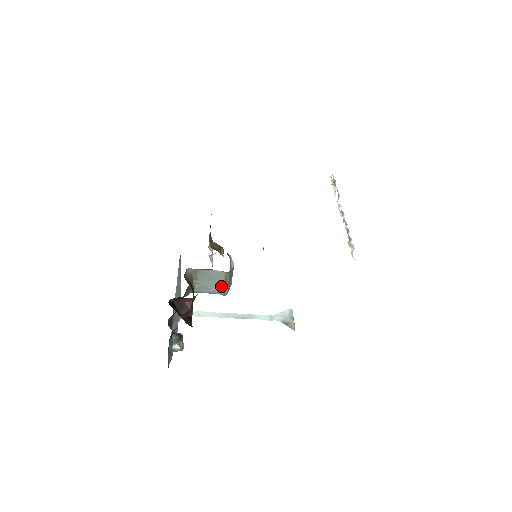
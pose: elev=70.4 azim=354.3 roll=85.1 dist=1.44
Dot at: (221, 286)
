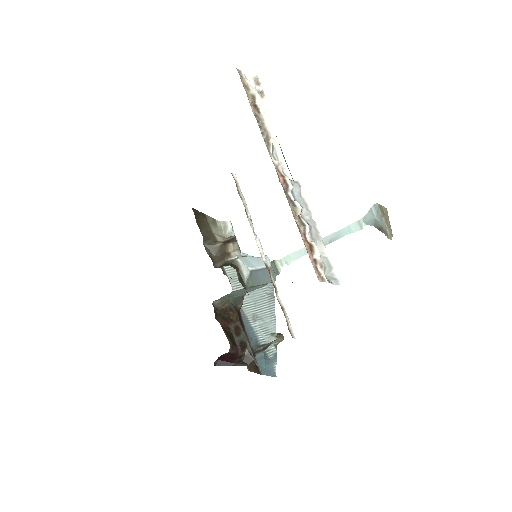
Dot at: (259, 287)
